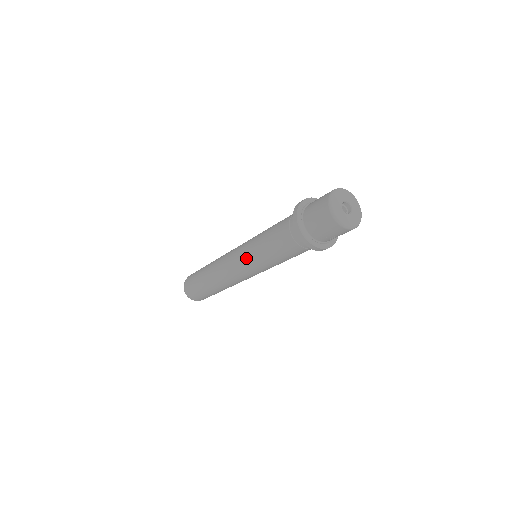
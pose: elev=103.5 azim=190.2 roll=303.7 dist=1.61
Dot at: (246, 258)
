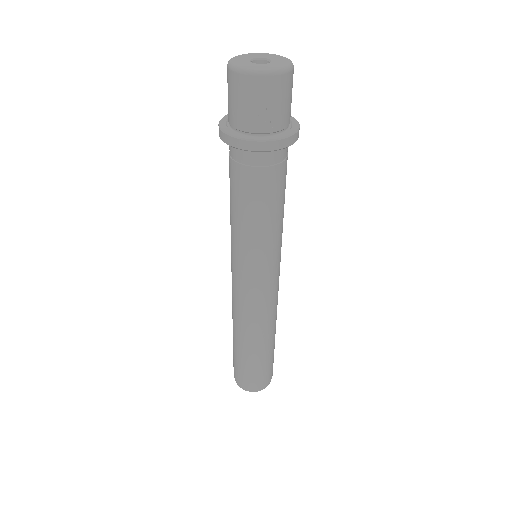
Dot at: (233, 255)
